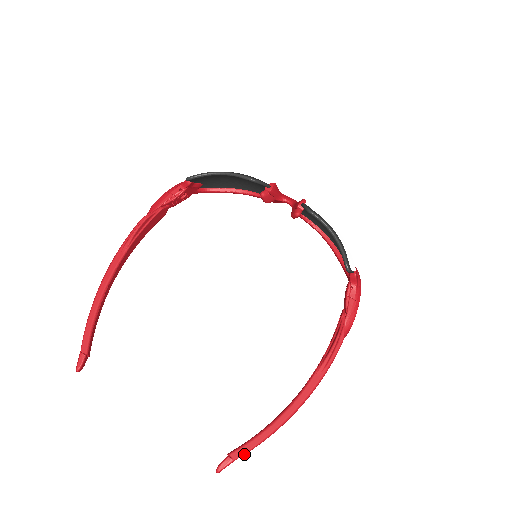
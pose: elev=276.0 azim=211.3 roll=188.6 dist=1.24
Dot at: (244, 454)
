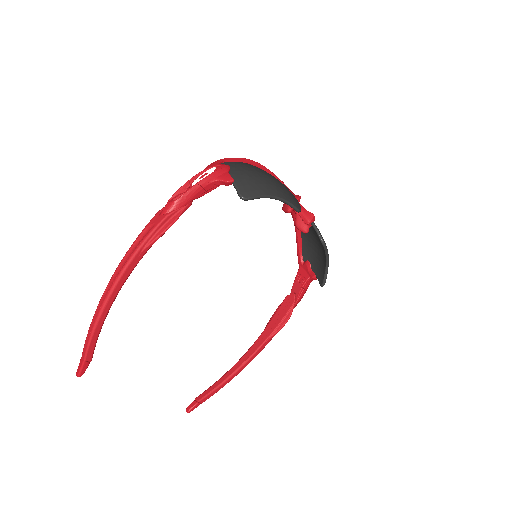
Dot at: (208, 398)
